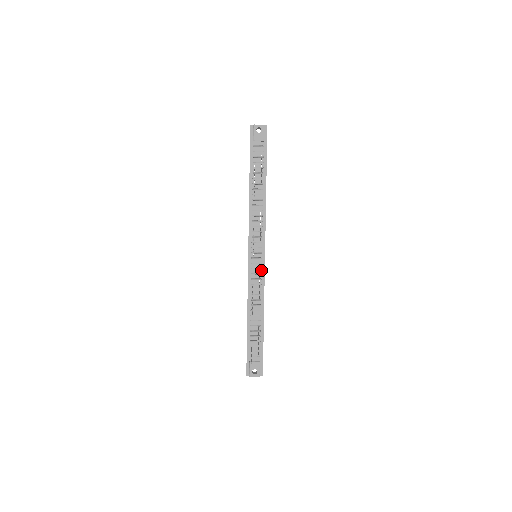
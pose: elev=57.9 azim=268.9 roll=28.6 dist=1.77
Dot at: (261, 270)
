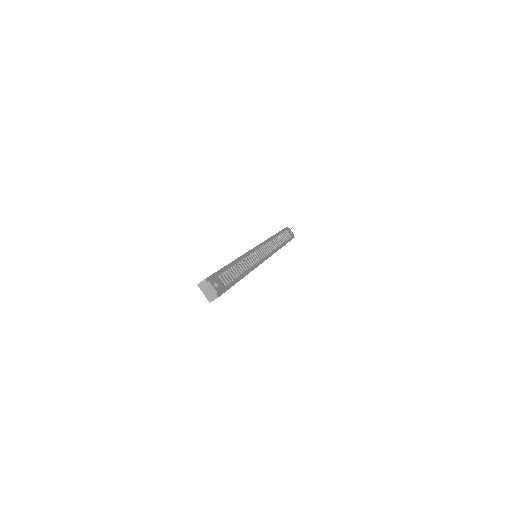
Dot at: (259, 260)
